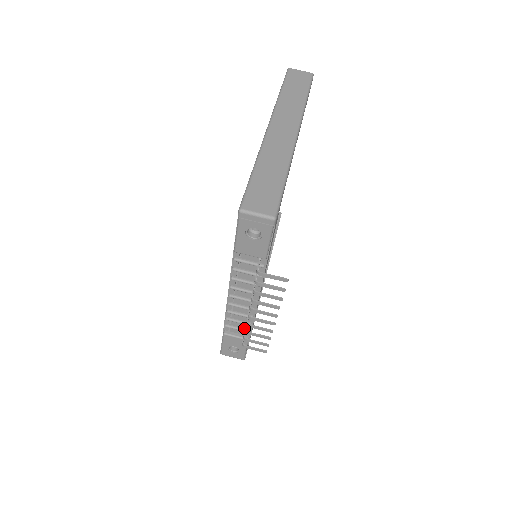
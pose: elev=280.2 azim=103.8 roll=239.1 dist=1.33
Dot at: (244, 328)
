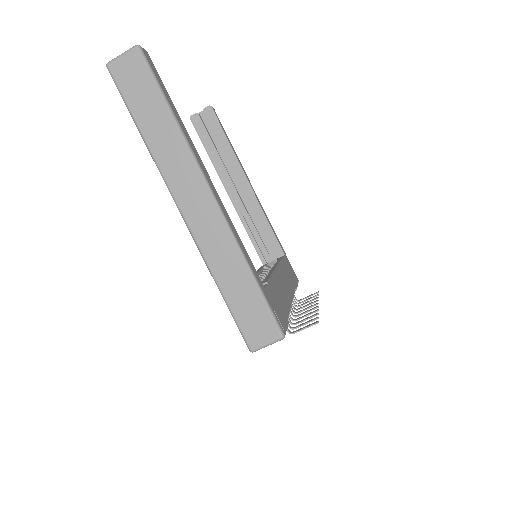
Dot at: occluded
